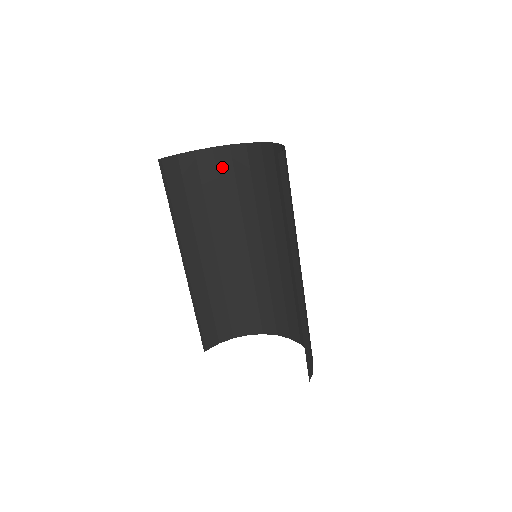
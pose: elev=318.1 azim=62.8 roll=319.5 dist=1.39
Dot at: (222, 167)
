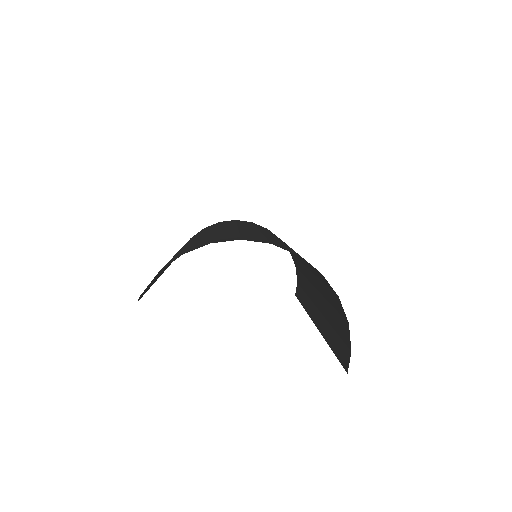
Dot at: (222, 239)
